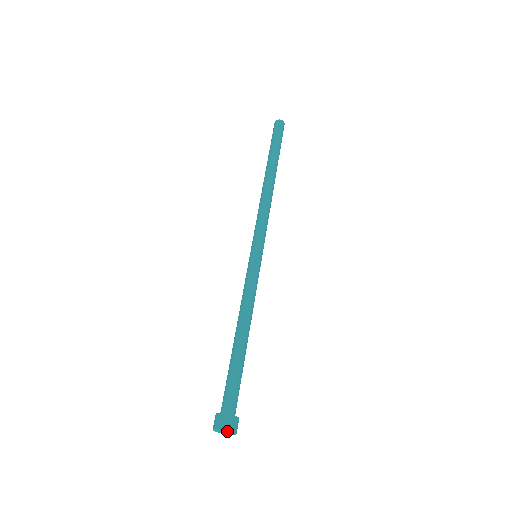
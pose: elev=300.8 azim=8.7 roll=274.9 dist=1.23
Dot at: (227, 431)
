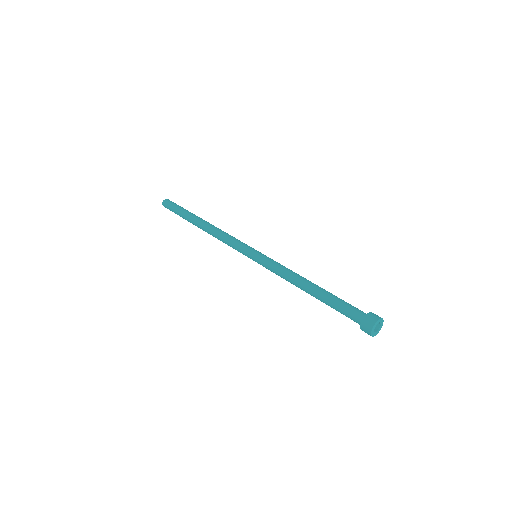
Dot at: (380, 322)
